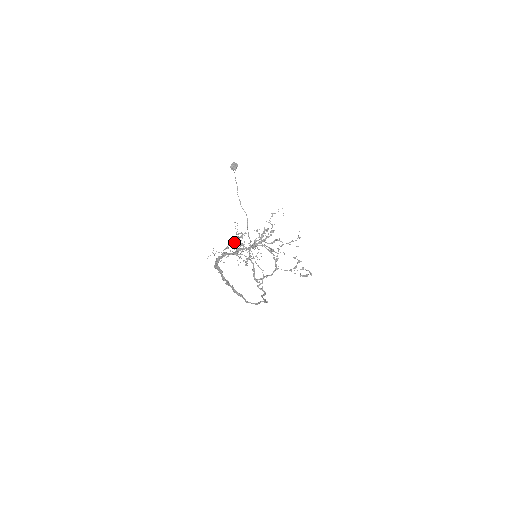
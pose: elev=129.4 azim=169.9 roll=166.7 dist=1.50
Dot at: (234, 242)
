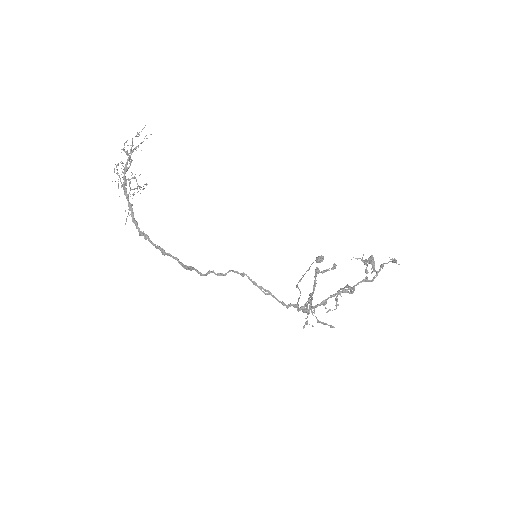
Dot at: (307, 308)
